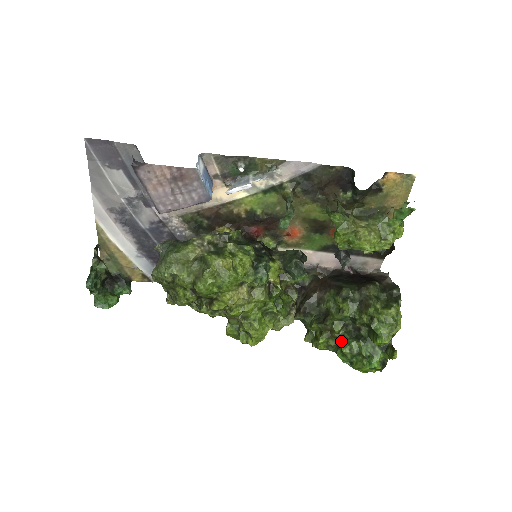
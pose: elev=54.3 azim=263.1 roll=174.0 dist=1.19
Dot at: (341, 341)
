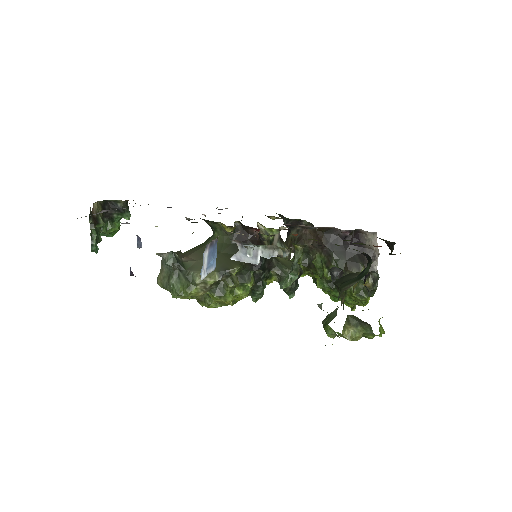
Dot at: (318, 280)
